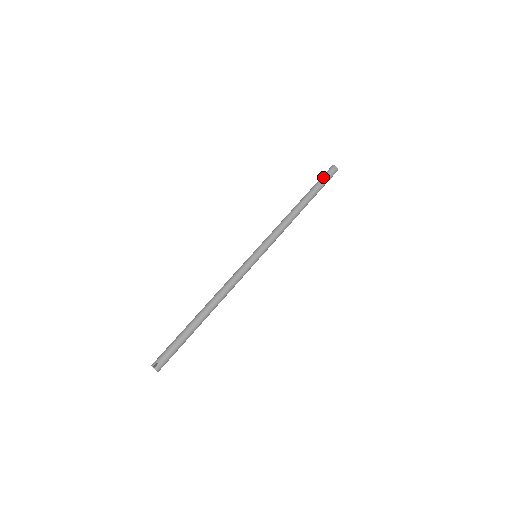
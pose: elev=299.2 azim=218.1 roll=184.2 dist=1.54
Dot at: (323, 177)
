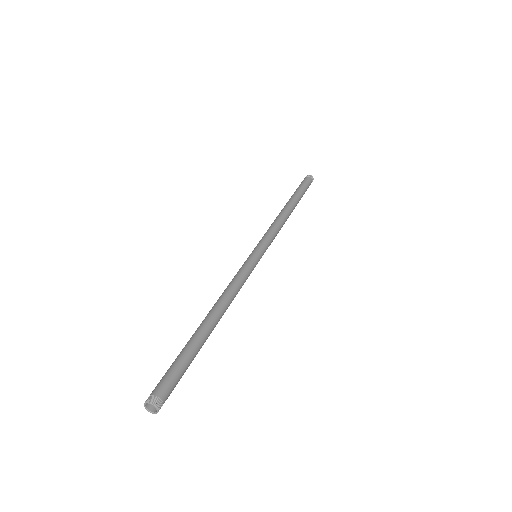
Dot at: (301, 183)
